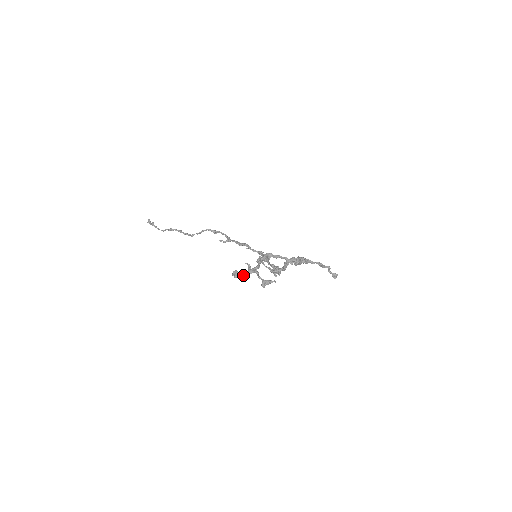
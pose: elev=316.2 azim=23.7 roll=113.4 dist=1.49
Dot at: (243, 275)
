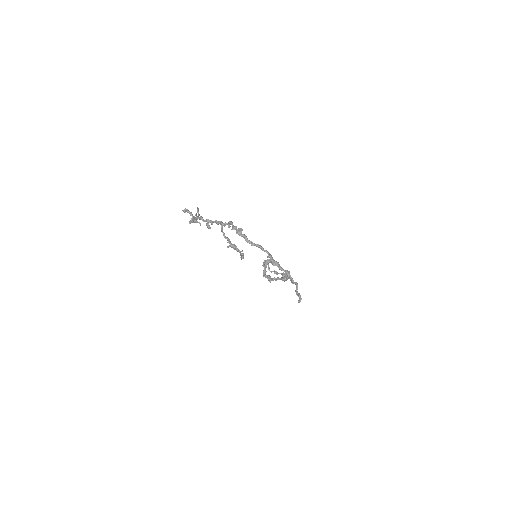
Dot at: (192, 217)
